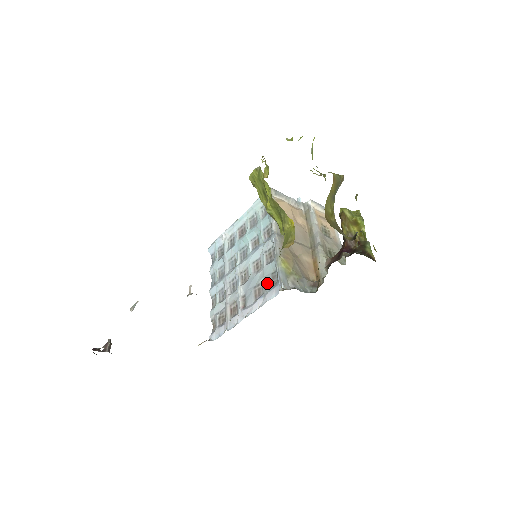
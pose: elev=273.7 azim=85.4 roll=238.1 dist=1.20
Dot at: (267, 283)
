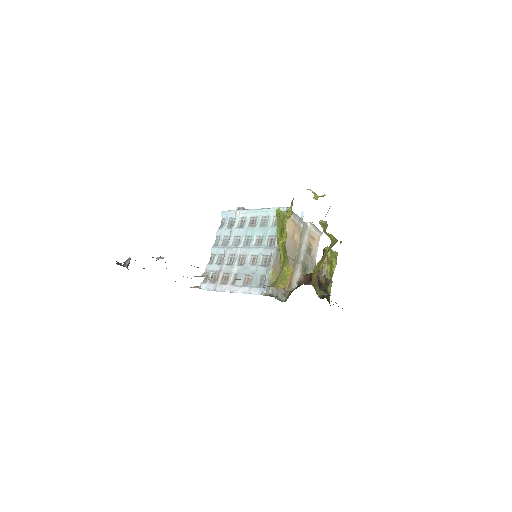
Dot at: (256, 280)
